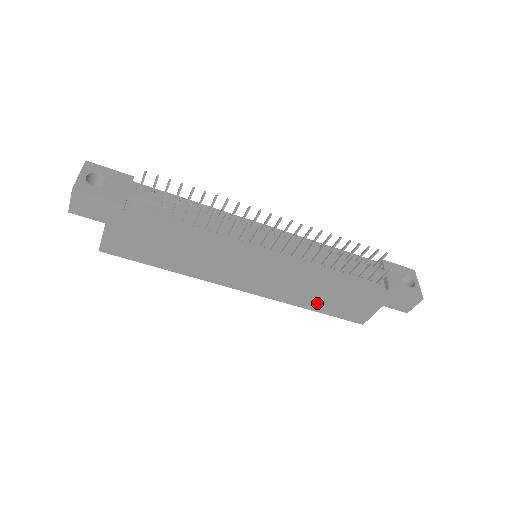
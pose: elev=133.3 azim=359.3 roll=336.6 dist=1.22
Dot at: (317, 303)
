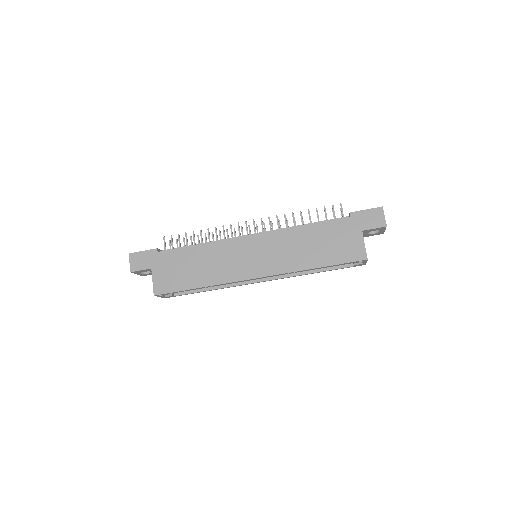
Dot at: (315, 258)
